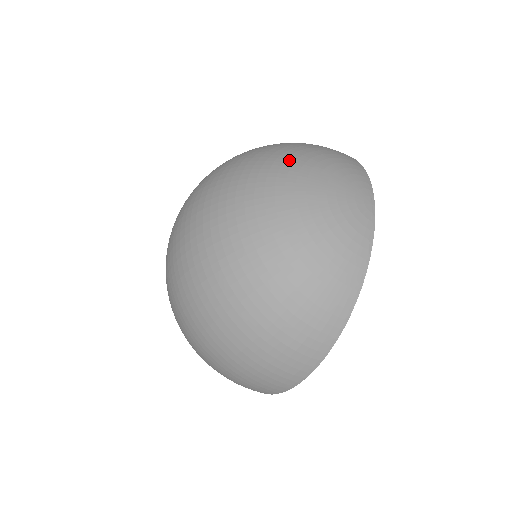
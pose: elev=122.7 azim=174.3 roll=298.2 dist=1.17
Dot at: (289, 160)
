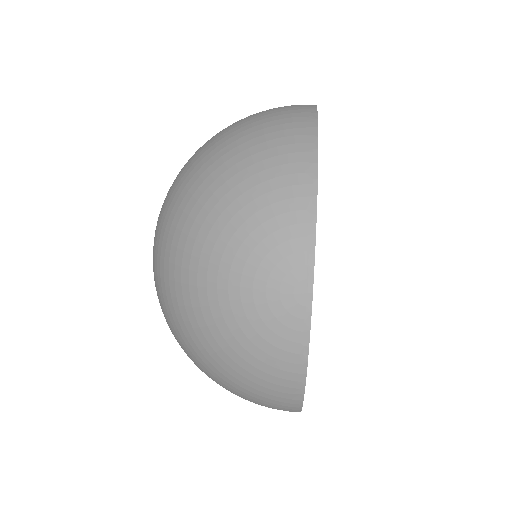
Dot at: (204, 228)
